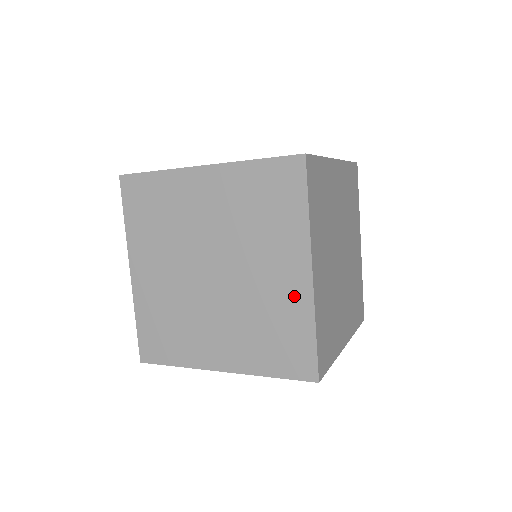
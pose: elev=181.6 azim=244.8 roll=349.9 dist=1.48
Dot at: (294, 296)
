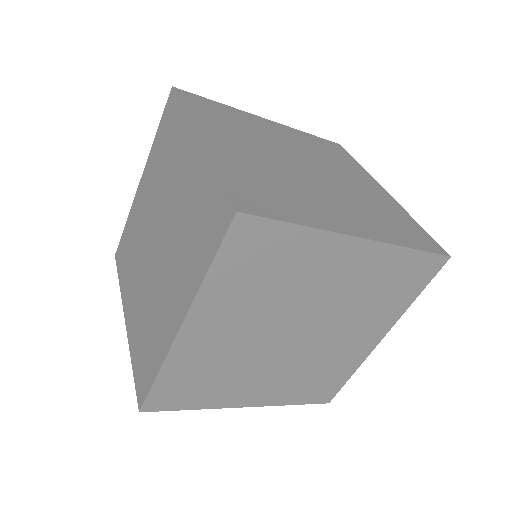
Dot at: (385, 199)
